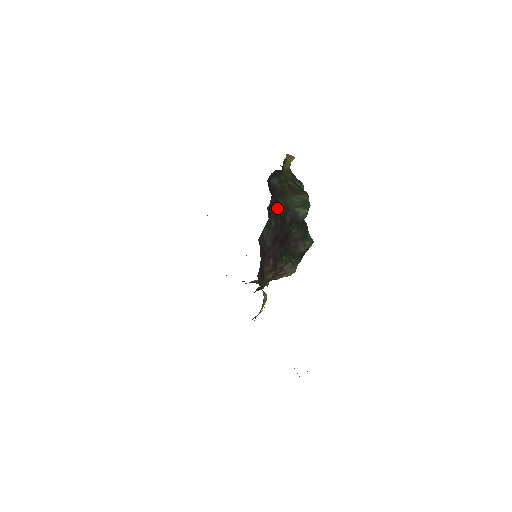
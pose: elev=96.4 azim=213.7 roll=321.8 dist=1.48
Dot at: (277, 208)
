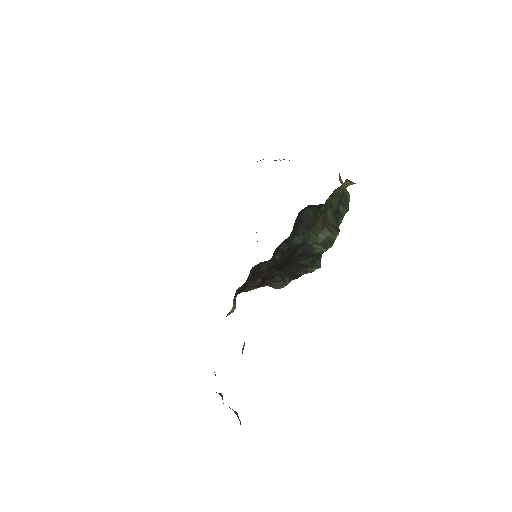
Dot at: (291, 245)
